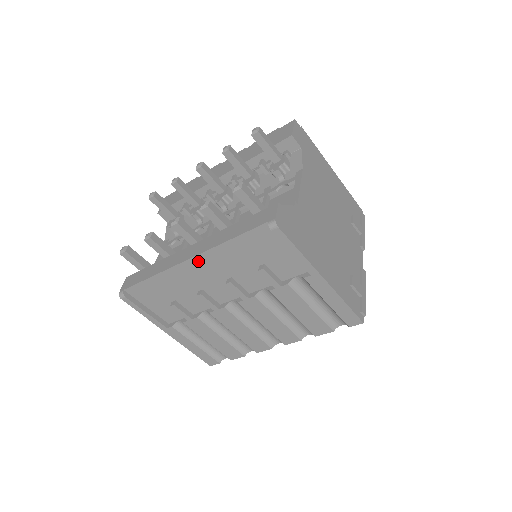
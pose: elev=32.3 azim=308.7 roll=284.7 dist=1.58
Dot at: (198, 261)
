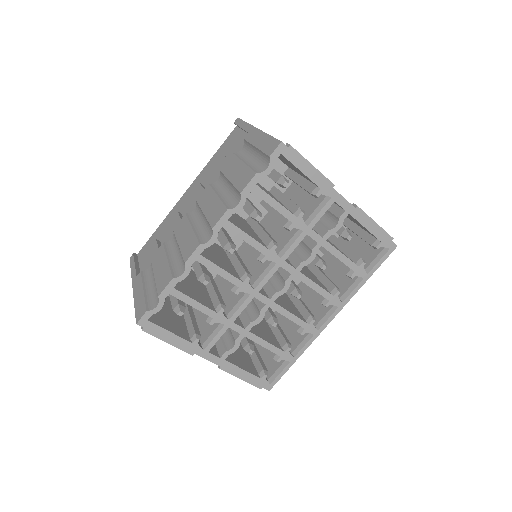
Dot at: (191, 188)
